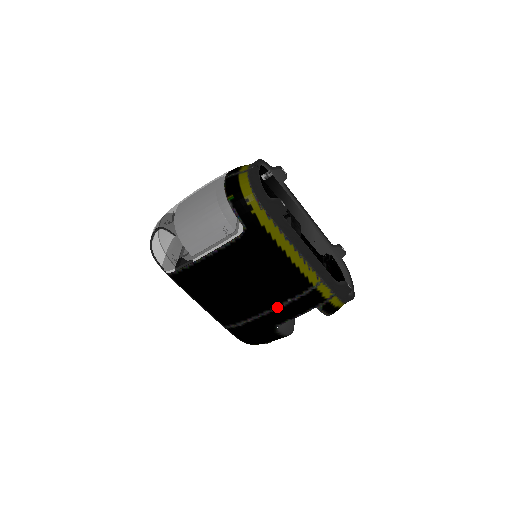
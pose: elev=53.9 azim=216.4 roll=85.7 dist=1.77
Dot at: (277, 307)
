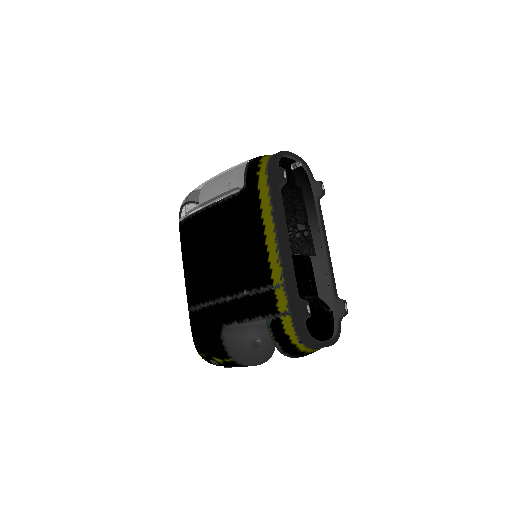
Dot at: (232, 297)
